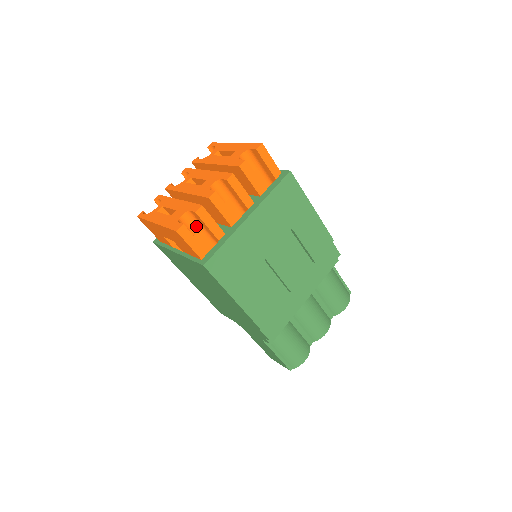
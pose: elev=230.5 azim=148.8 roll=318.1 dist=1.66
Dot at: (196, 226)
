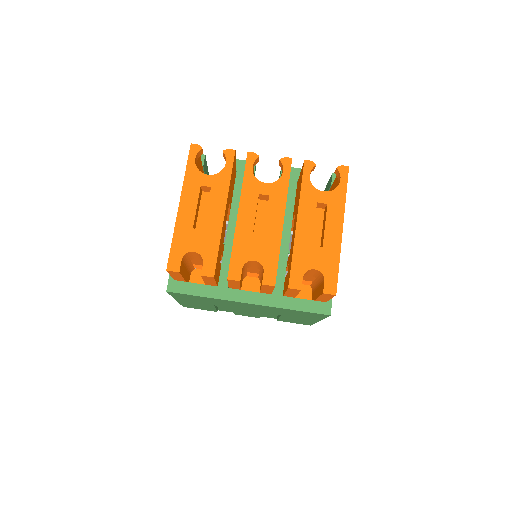
Dot at: occluded
